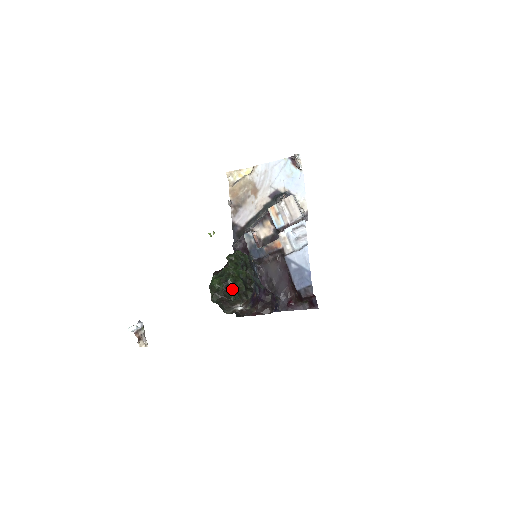
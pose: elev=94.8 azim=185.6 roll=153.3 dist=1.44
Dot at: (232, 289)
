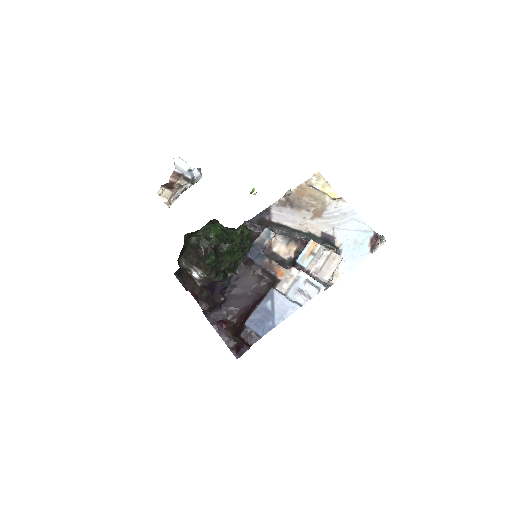
Dot at: (218, 254)
